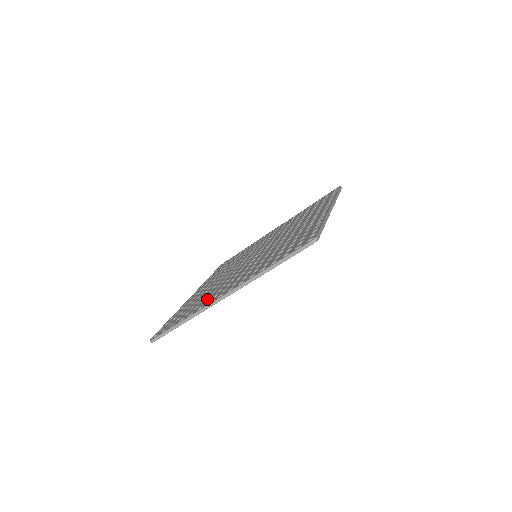
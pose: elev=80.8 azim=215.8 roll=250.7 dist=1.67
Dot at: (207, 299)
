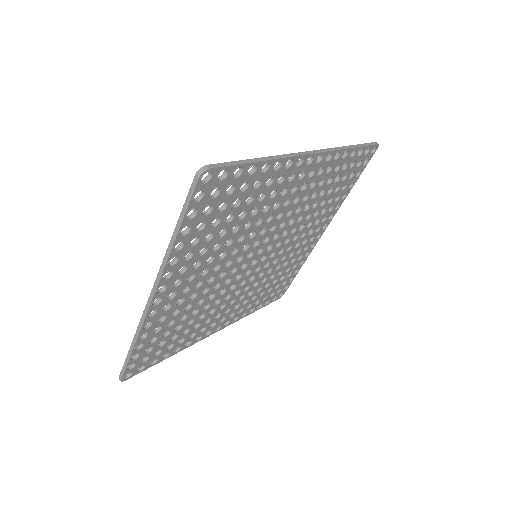
Dot at: occluded
